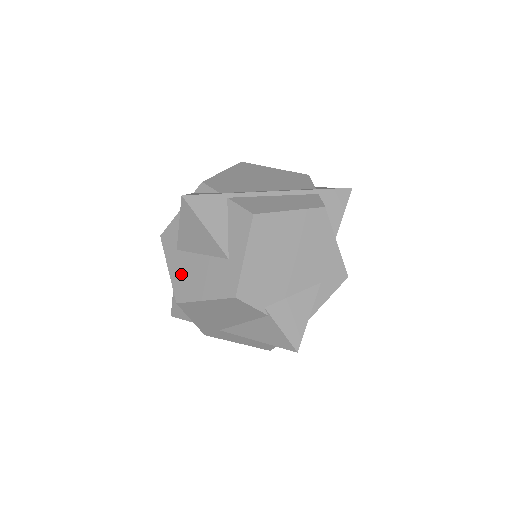
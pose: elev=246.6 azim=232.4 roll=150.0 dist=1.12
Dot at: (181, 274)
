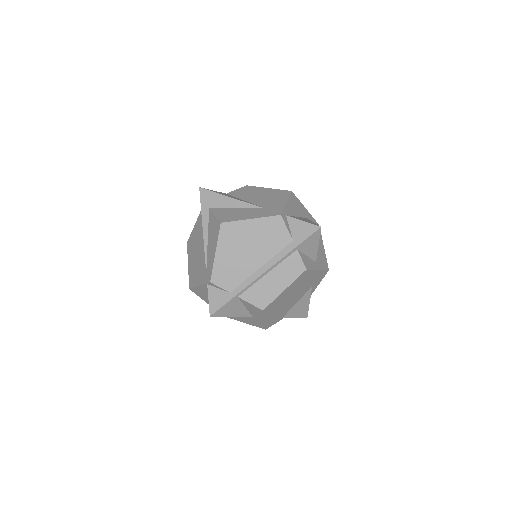
Dot at: occluded
